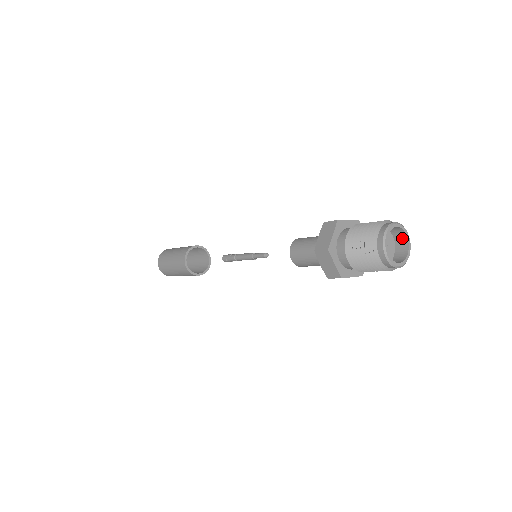
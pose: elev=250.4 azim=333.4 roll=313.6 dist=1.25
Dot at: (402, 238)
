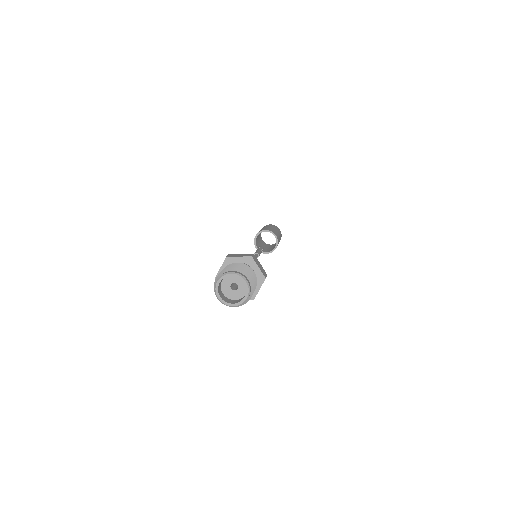
Dot at: (244, 297)
